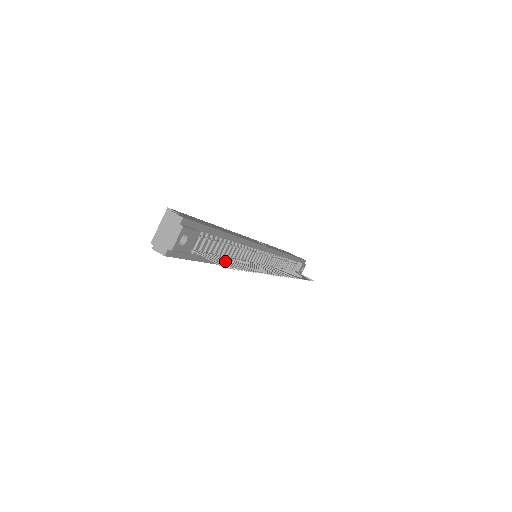
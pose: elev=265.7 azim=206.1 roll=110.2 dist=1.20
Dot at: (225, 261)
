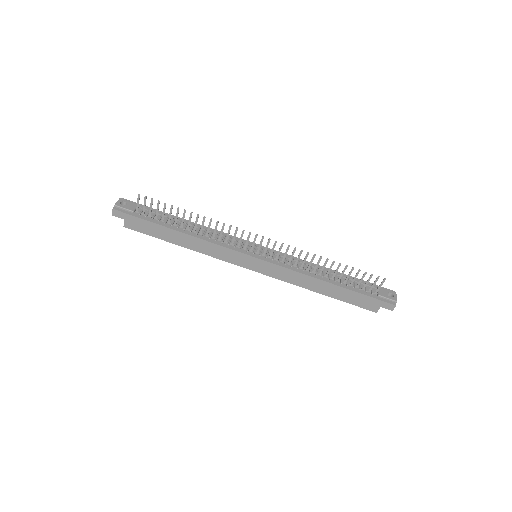
Dot at: (163, 212)
